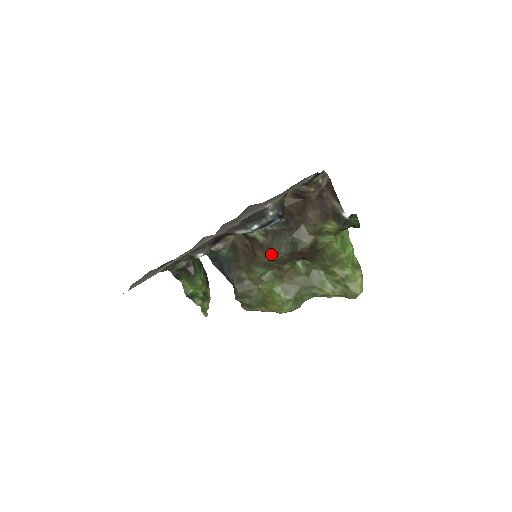
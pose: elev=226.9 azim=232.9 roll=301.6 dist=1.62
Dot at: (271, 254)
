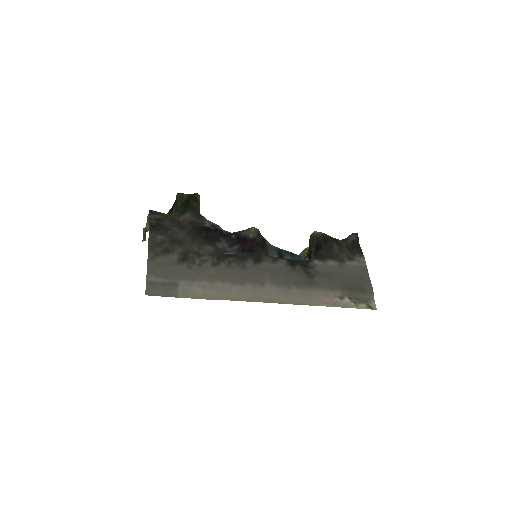
Dot at: occluded
